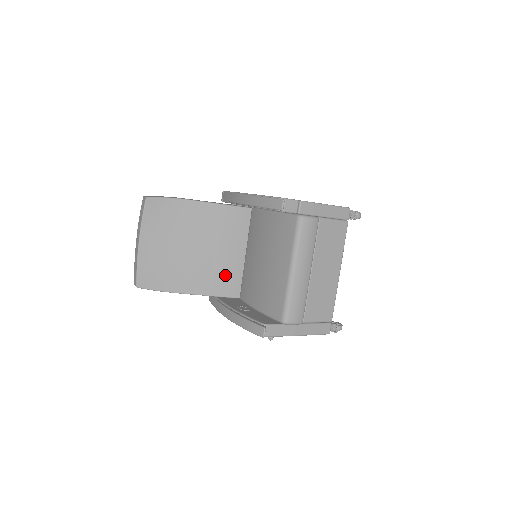
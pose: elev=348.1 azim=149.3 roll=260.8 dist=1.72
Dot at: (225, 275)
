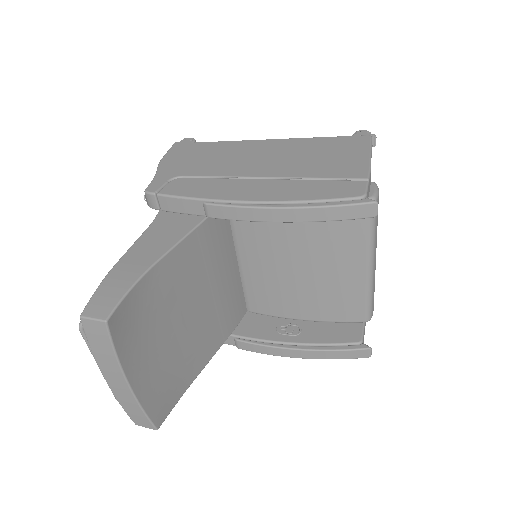
Dot at: (229, 305)
